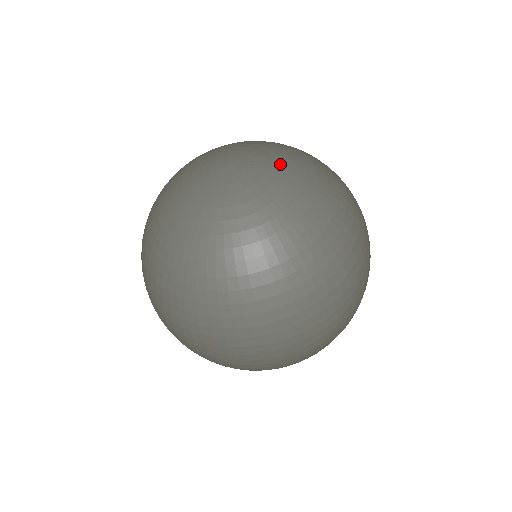
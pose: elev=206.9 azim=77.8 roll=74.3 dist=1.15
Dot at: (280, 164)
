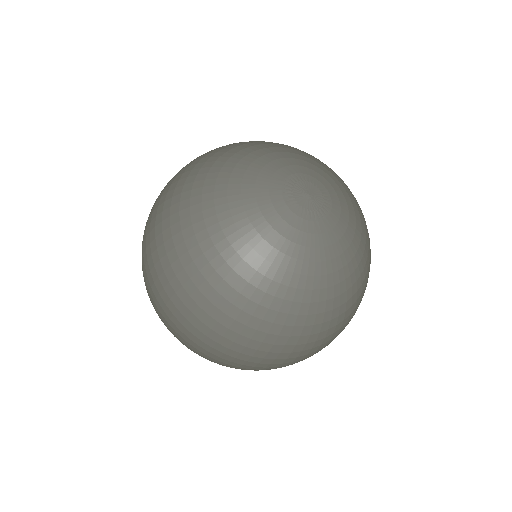
Dot at: (347, 203)
